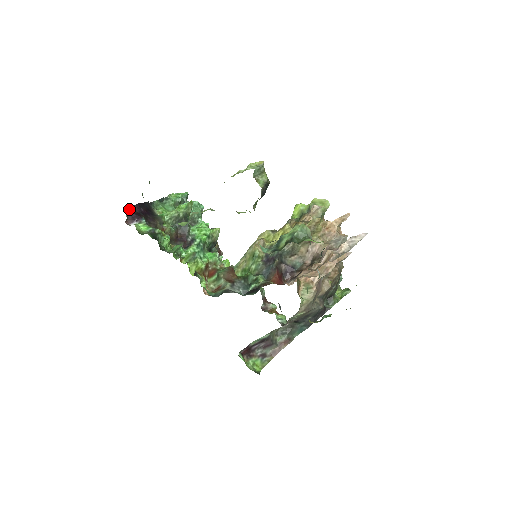
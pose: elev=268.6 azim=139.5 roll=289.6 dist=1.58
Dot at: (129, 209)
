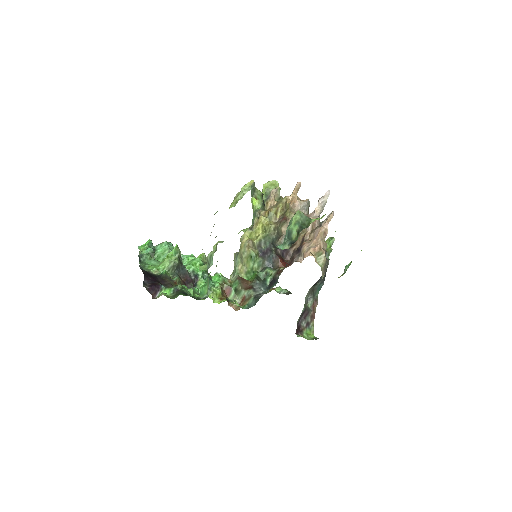
Dot at: (144, 285)
